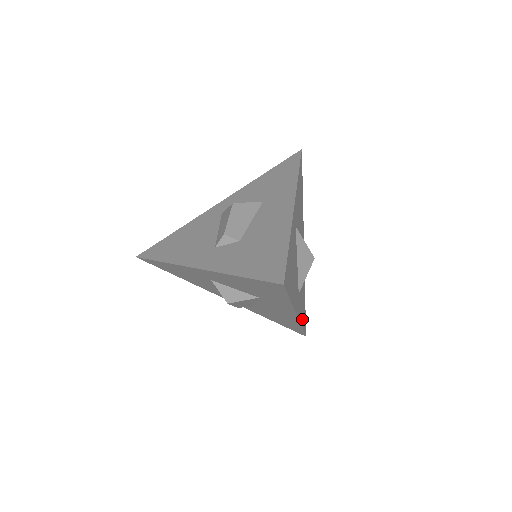
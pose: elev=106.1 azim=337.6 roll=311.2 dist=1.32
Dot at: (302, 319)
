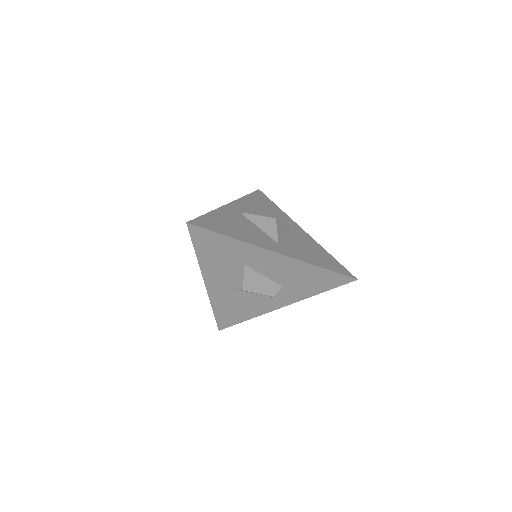
Dot at: (317, 263)
